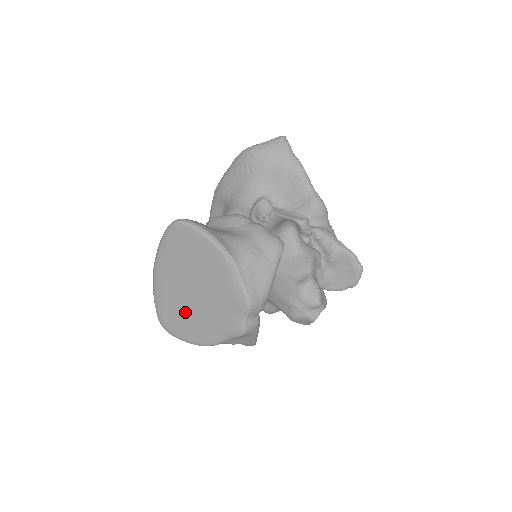
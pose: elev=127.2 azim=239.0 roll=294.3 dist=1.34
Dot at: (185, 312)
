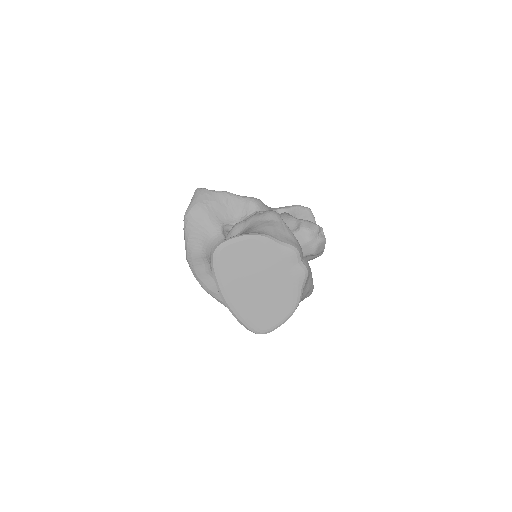
Dot at: (266, 303)
